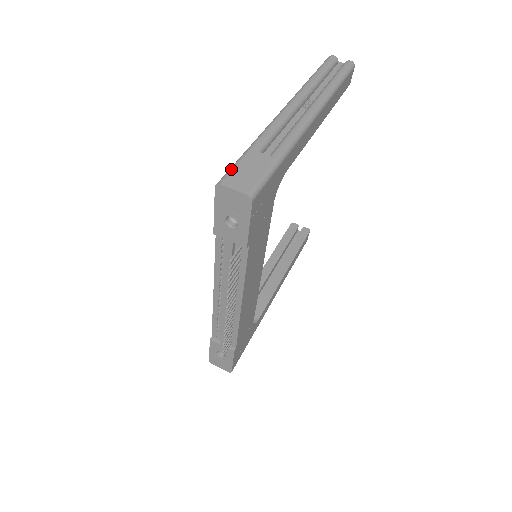
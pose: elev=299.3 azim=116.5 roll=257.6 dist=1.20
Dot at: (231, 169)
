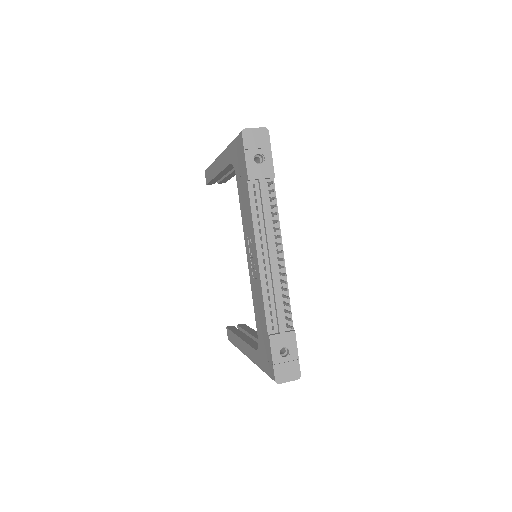
Dot at: (239, 133)
